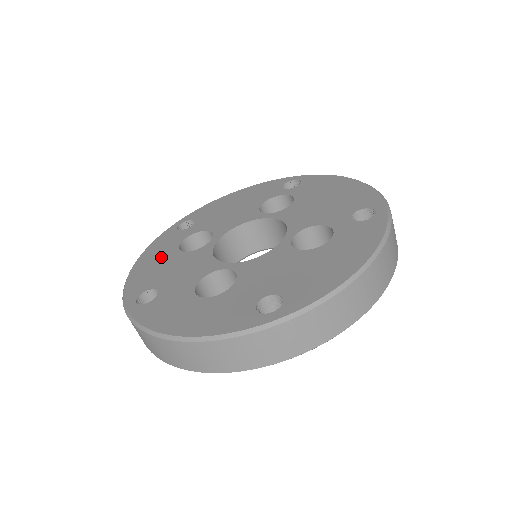
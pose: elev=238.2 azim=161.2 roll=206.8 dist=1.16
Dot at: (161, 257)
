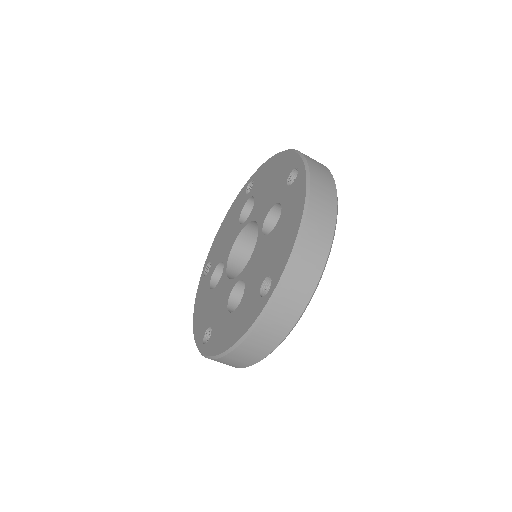
Dot at: (204, 303)
